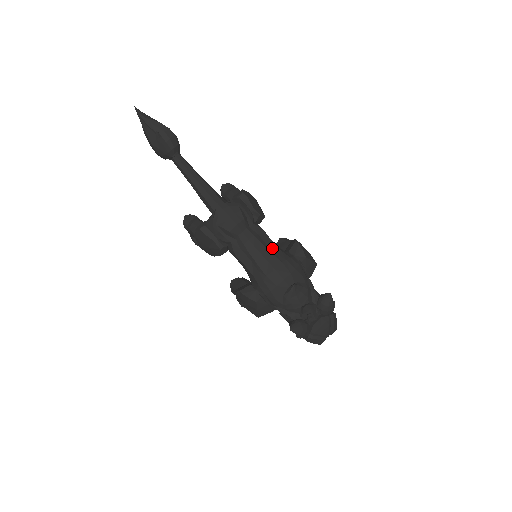
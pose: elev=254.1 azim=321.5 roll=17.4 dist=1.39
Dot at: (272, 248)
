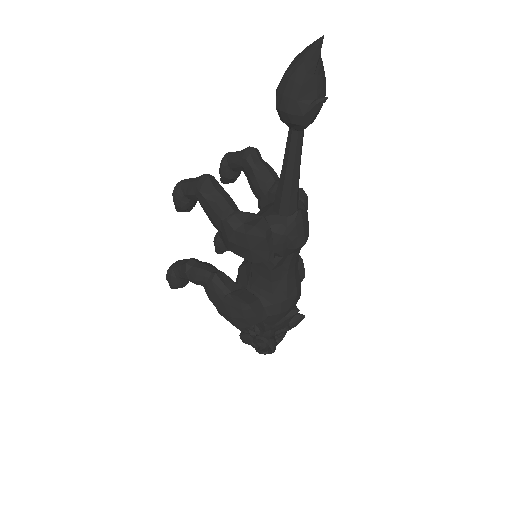
Dot at: occluded
